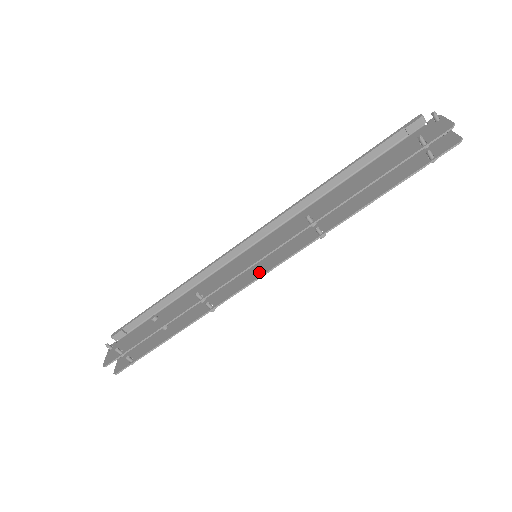
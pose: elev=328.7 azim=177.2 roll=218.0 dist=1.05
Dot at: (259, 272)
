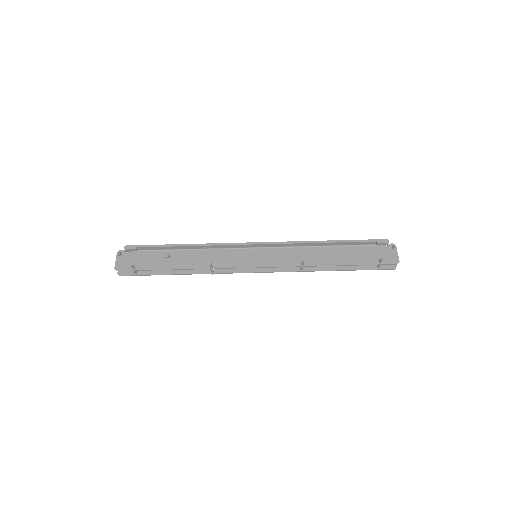
Dot at: (254, 268)
